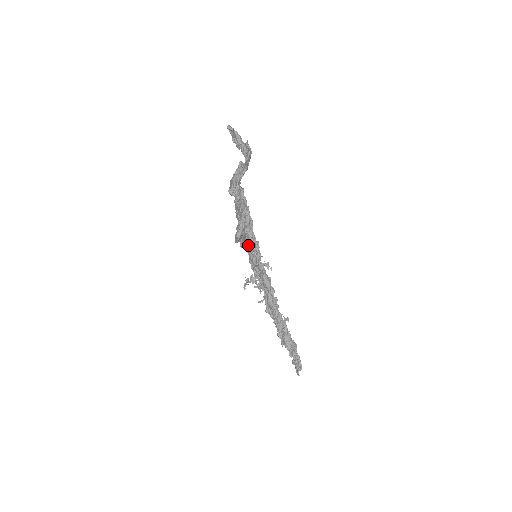
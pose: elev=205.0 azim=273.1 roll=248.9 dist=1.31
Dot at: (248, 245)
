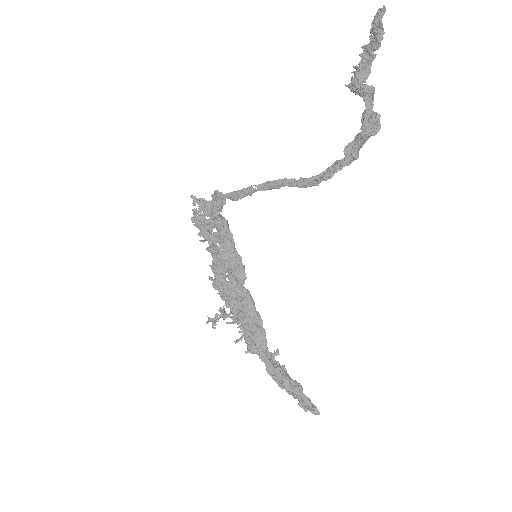
Dot at: (225, 259)
